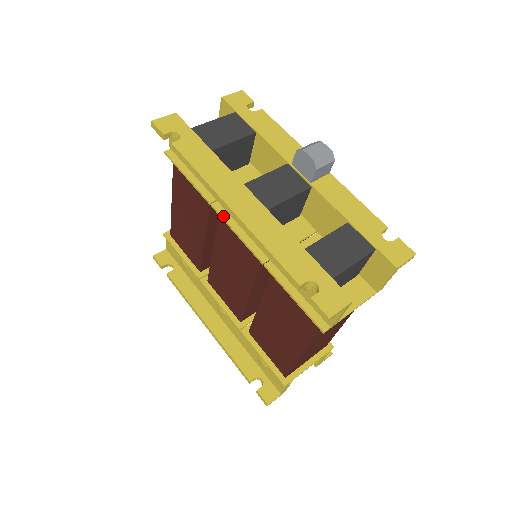
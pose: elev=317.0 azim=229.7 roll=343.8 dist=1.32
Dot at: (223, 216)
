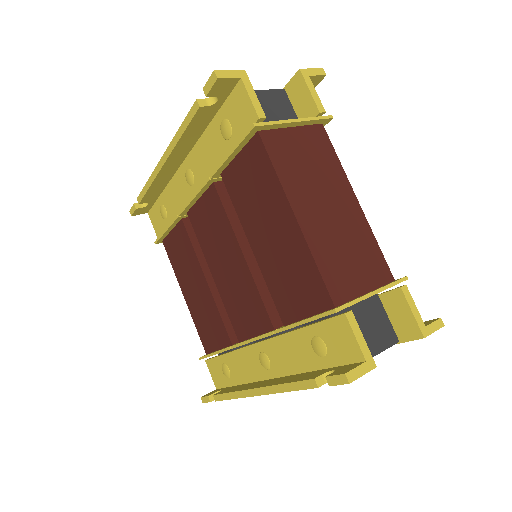
Dot at: (185, 206)
